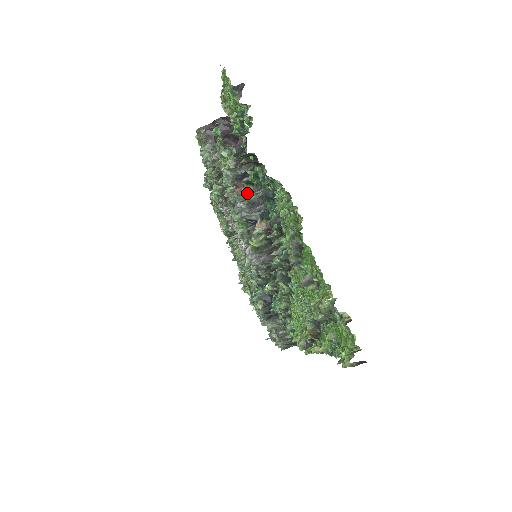
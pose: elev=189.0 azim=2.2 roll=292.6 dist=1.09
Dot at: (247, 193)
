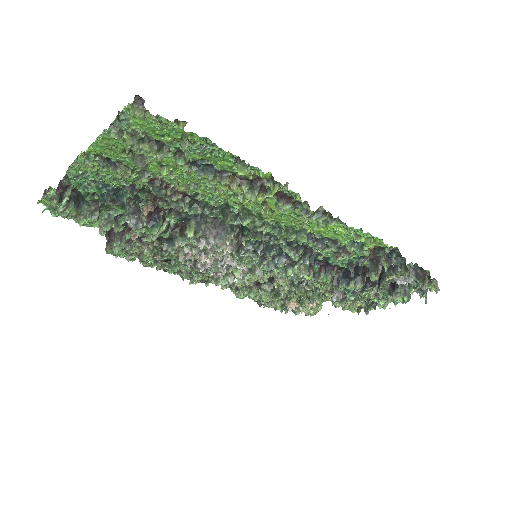
Dot at: occluded
